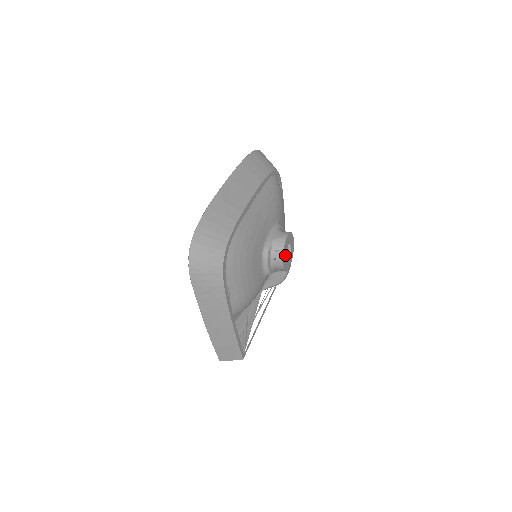
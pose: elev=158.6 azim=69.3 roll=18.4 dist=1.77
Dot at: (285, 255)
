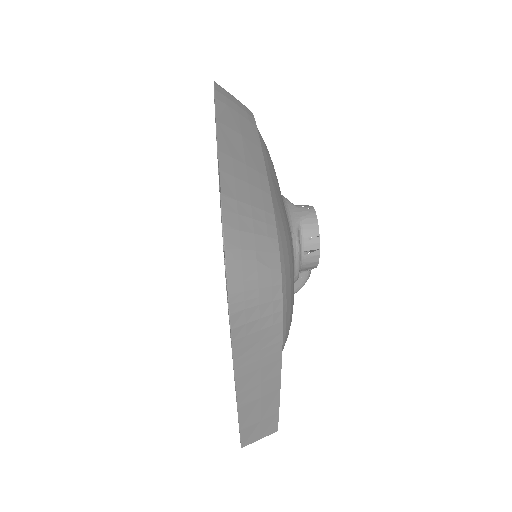
Dot at: occluded
